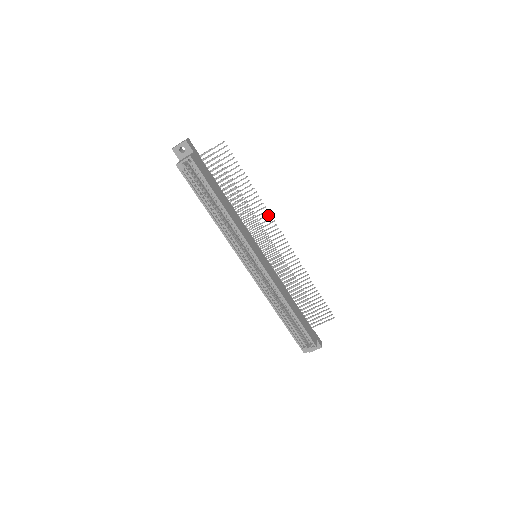
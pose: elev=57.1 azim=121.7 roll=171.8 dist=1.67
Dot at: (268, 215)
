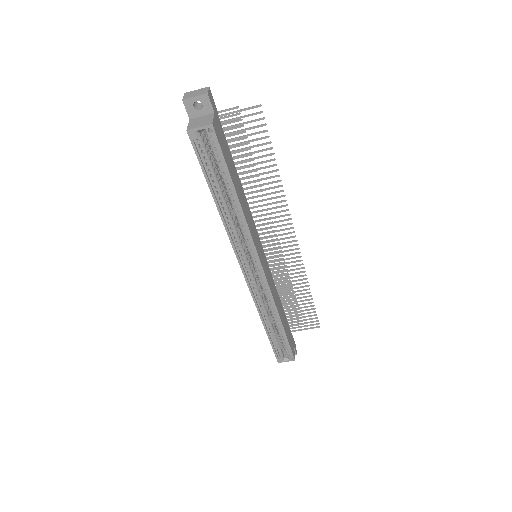
Dot at: occluded
